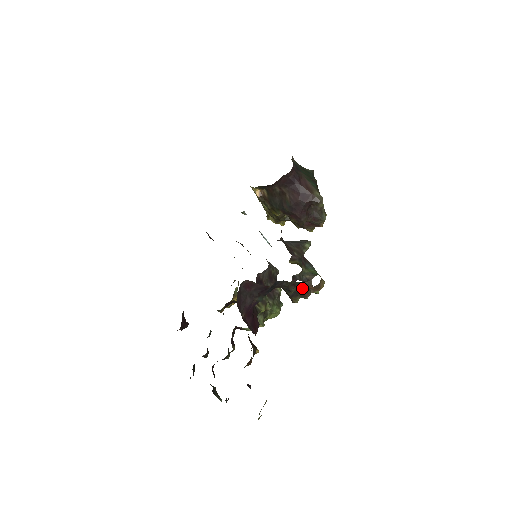
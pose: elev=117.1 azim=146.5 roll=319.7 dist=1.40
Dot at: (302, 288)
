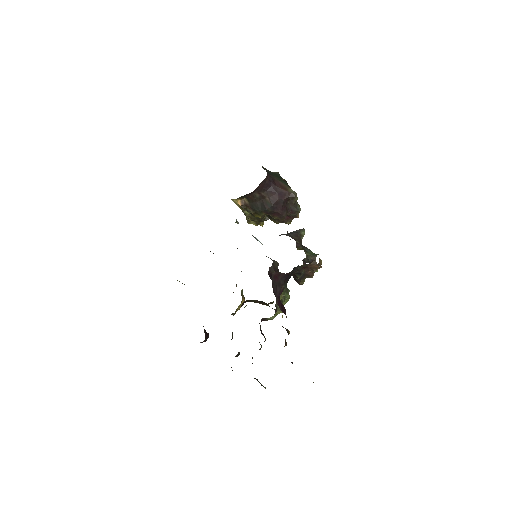
Dot at: (308, 269)
